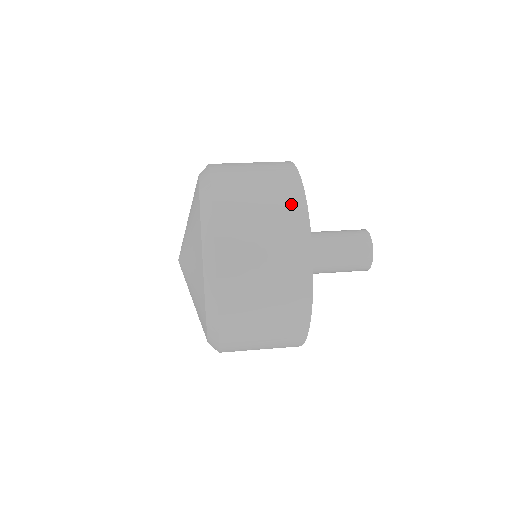
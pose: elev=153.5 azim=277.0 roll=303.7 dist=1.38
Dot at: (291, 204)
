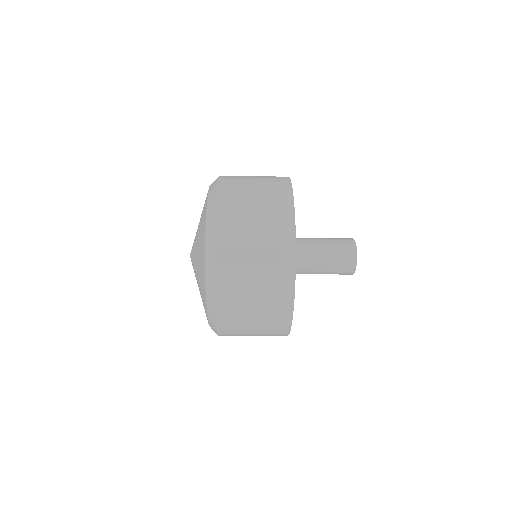
Dot at: (280, 190)
